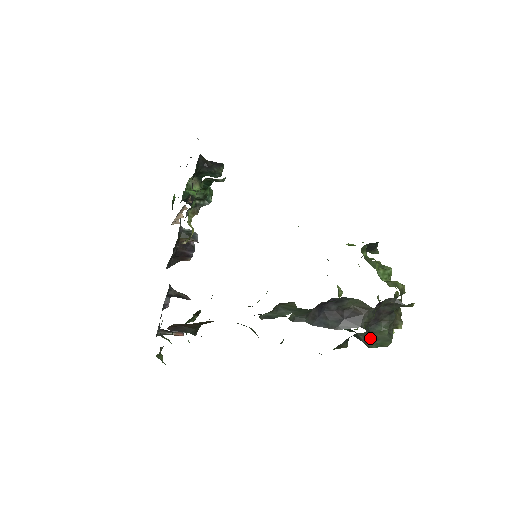
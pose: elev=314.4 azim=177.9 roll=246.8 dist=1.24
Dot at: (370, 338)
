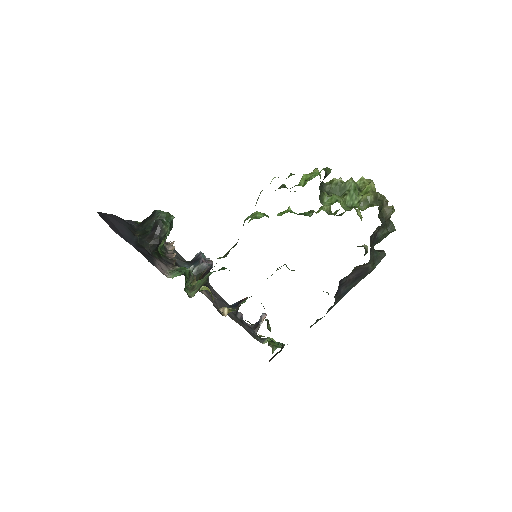
Dot at: (379, 242)
